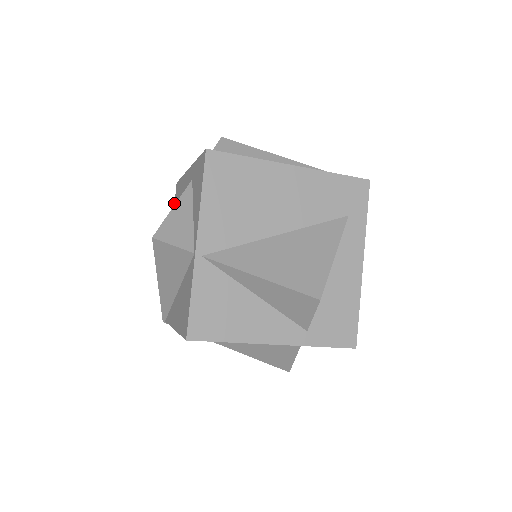
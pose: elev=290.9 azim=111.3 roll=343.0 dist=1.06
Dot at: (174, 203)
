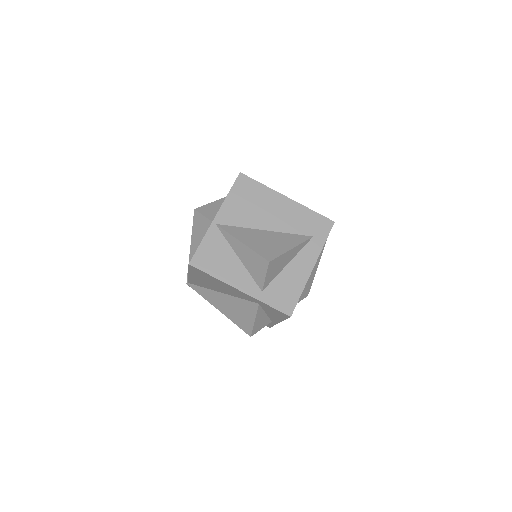
Dot at: occluded
